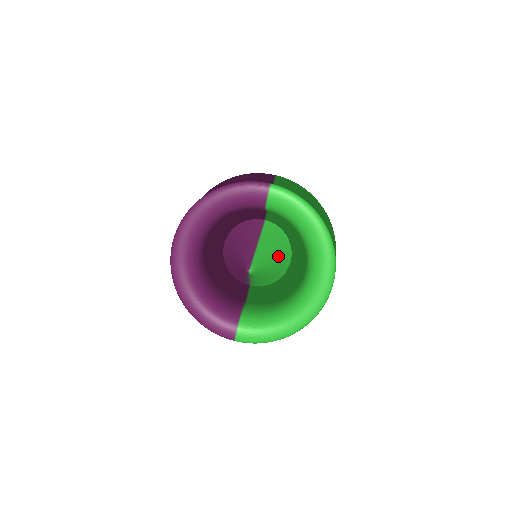
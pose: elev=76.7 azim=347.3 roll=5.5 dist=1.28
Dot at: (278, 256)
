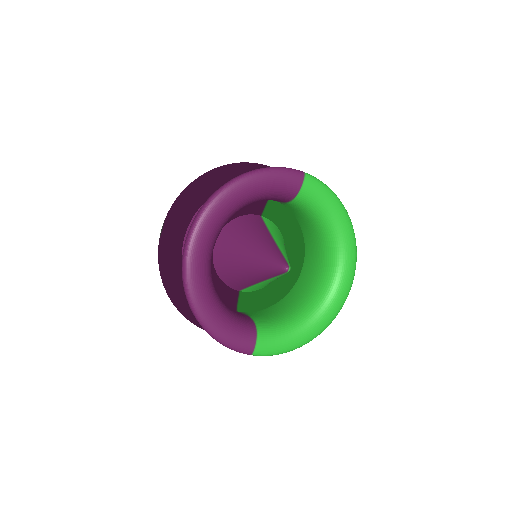
Dot at: occluded
